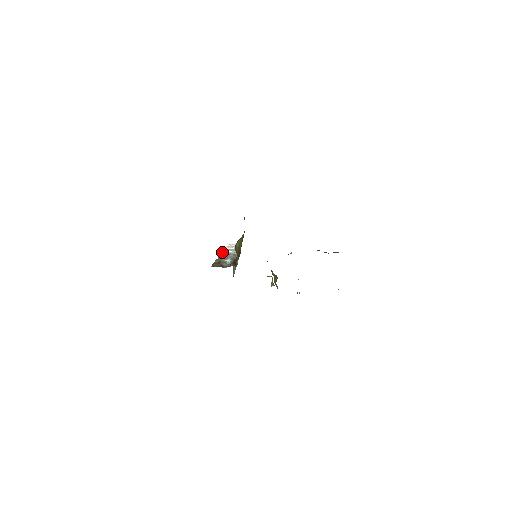
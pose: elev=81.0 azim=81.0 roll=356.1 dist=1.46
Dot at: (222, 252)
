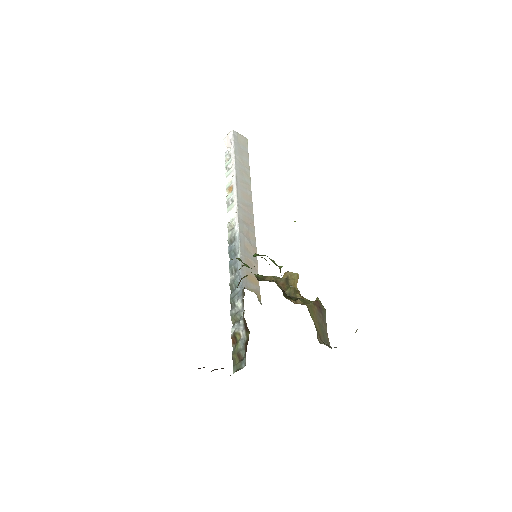
Dot at: occluded
